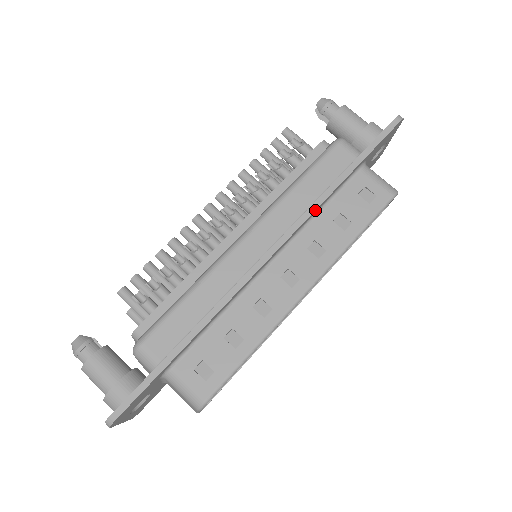
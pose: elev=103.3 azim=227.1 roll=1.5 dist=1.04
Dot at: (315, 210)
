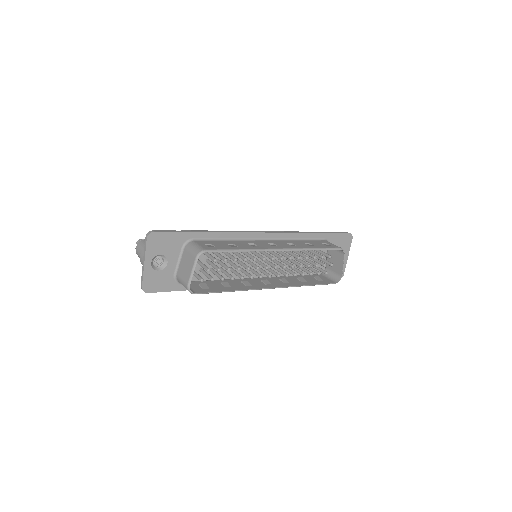
Dot at: (296, 233)
